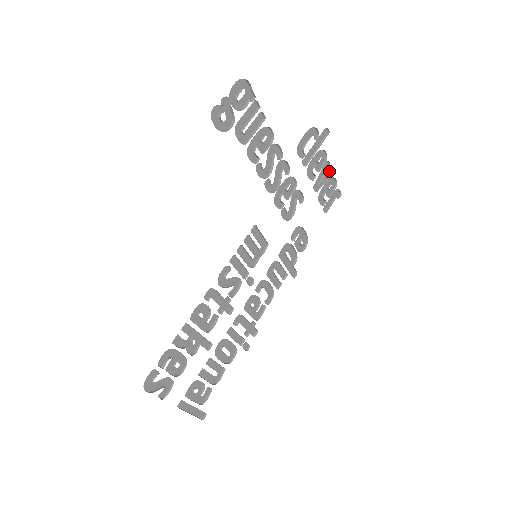
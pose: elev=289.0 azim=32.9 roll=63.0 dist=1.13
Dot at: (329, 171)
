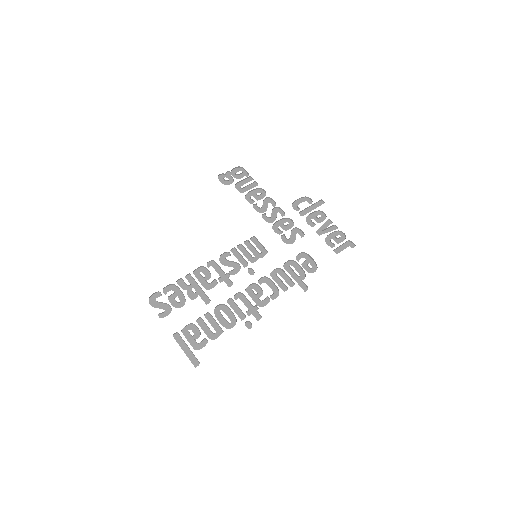
Dot at: (334, 227)
